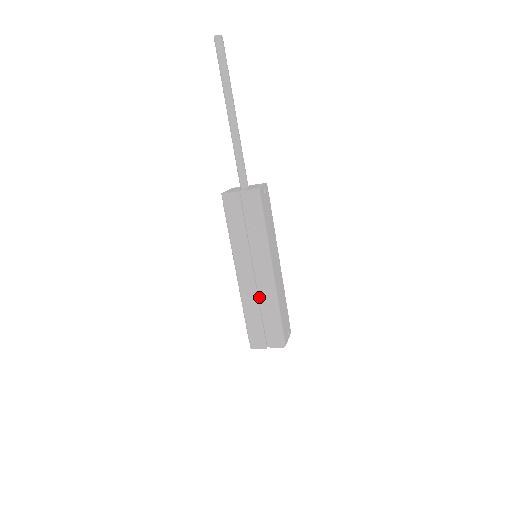
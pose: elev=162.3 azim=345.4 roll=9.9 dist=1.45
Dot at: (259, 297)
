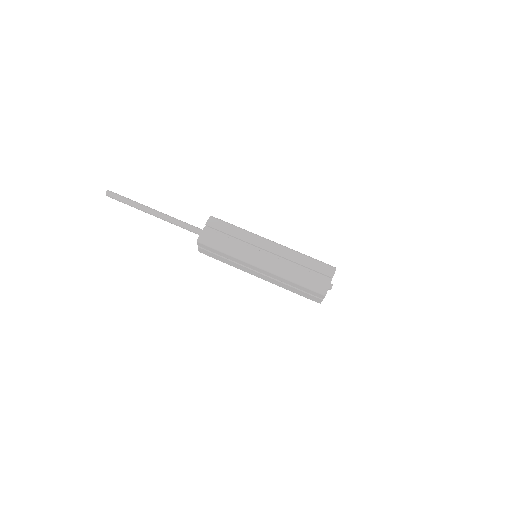
Dot at: (287, 263)
